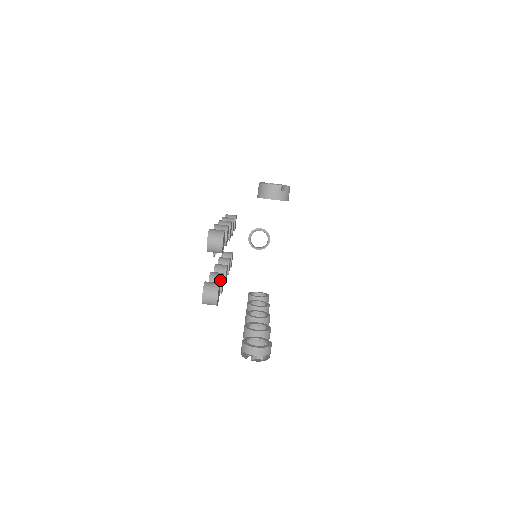
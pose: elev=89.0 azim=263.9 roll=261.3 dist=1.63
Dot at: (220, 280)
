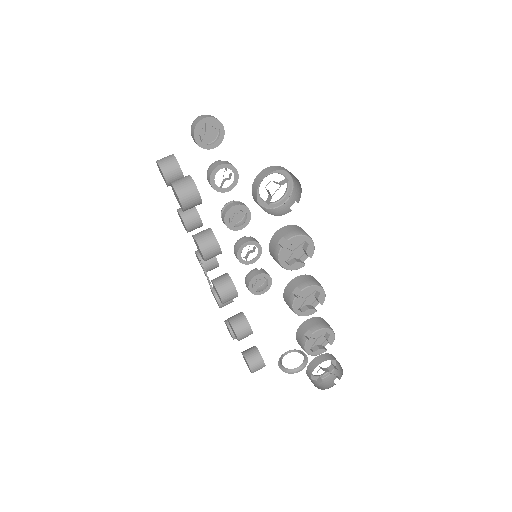
Dot at: (206, 229)
